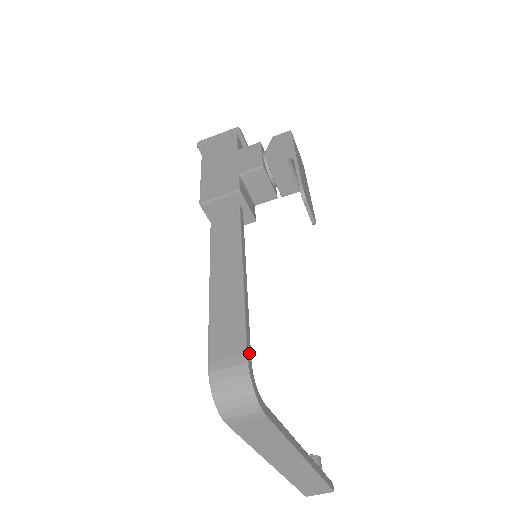
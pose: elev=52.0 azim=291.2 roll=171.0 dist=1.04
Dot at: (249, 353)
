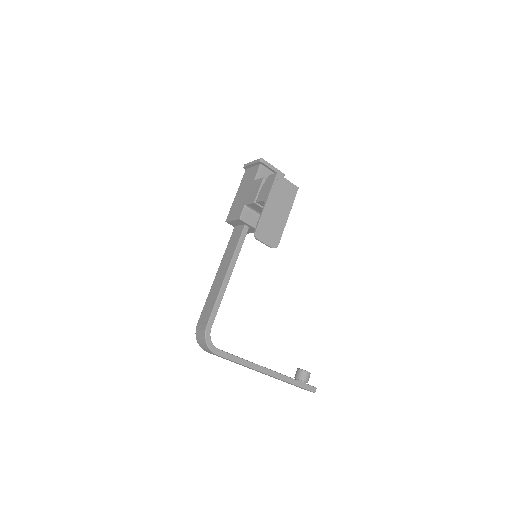
Dot at: (210, 325)
